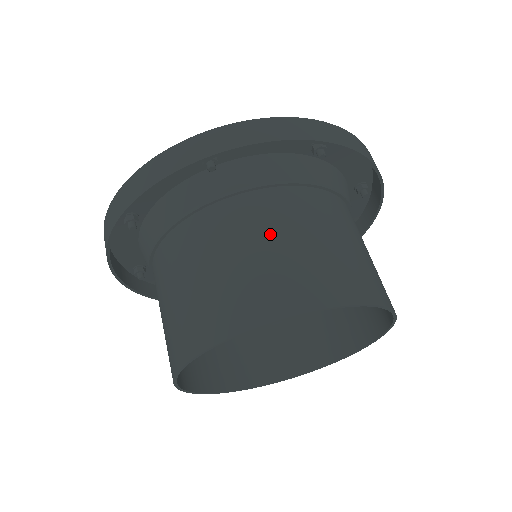
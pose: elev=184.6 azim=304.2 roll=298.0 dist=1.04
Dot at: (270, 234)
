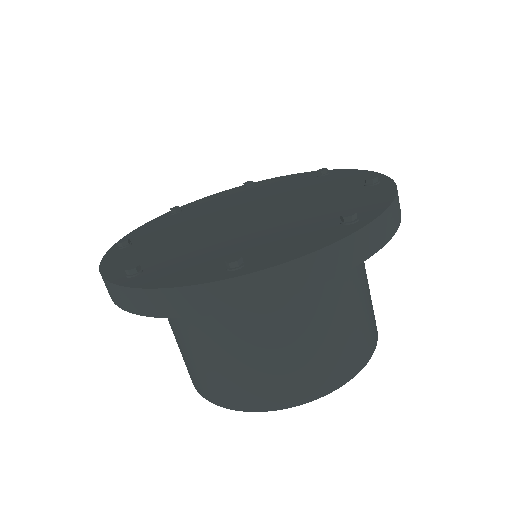
Dot at: (295, 336)
